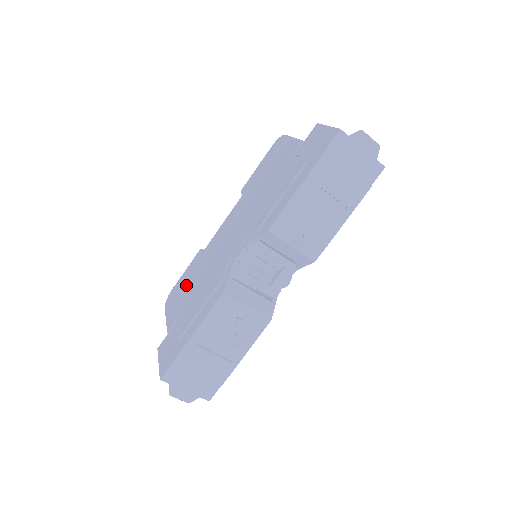
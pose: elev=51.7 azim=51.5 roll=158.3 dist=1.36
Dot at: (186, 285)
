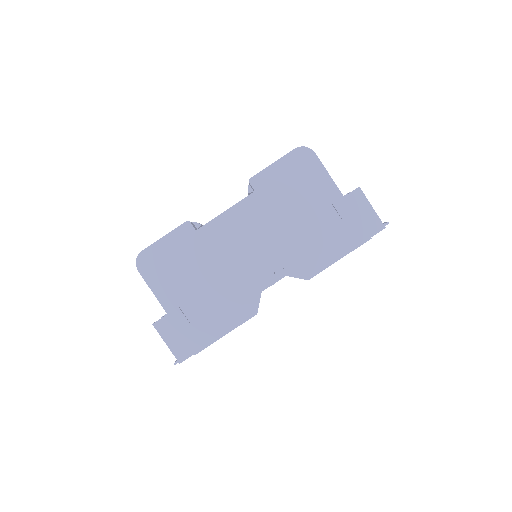
Dot at: (179, 265)
